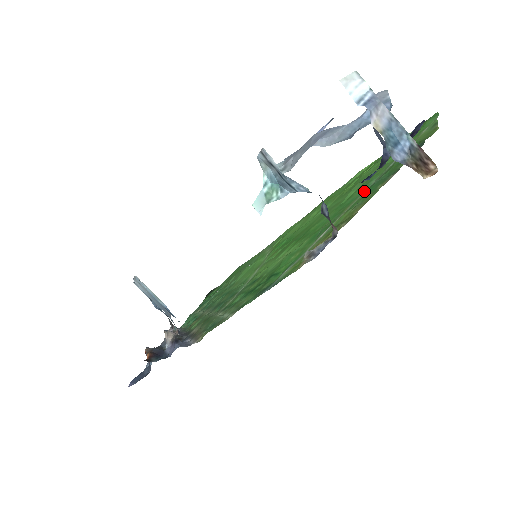
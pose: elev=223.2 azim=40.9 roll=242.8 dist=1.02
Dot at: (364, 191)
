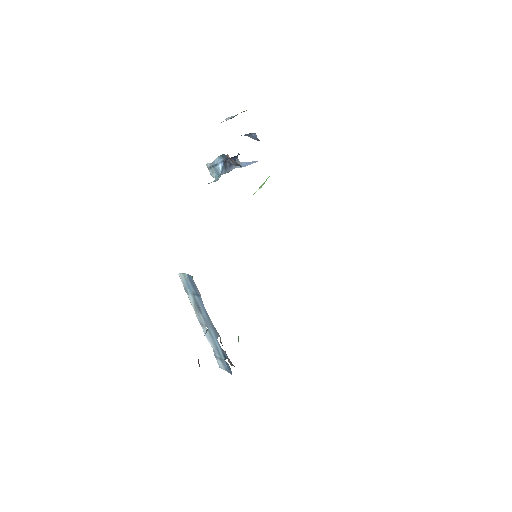
Dot at: occluded
